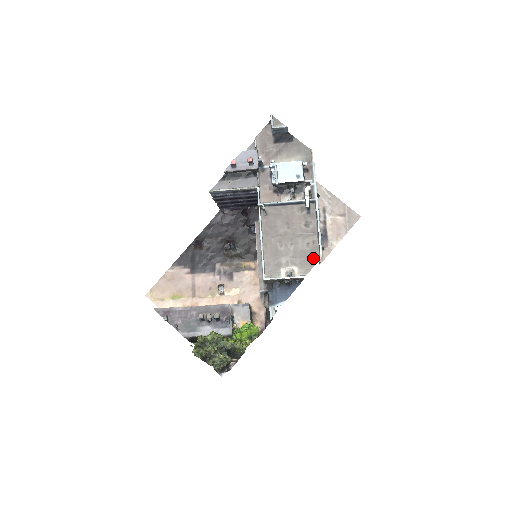
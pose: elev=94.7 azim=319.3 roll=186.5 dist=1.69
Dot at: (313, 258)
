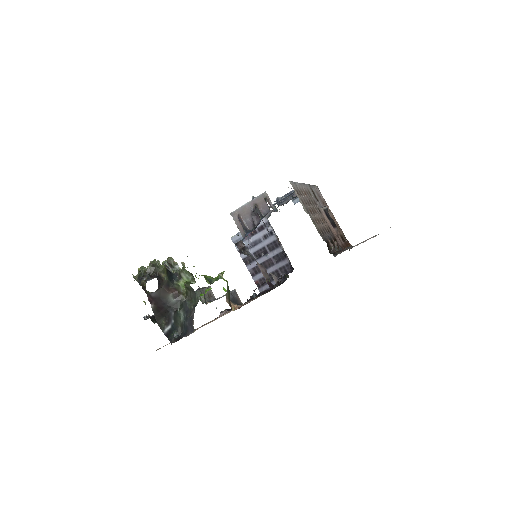
Dot at: occluded
